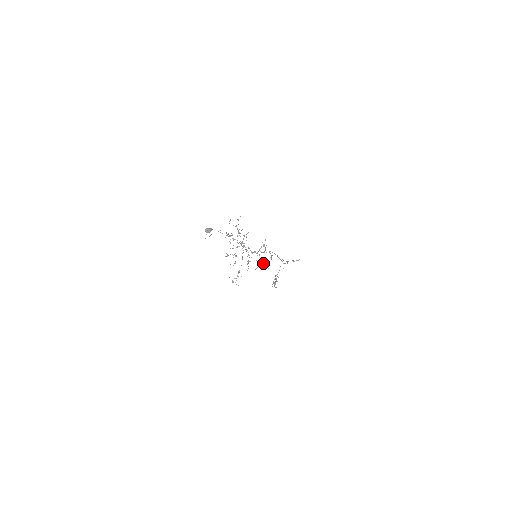
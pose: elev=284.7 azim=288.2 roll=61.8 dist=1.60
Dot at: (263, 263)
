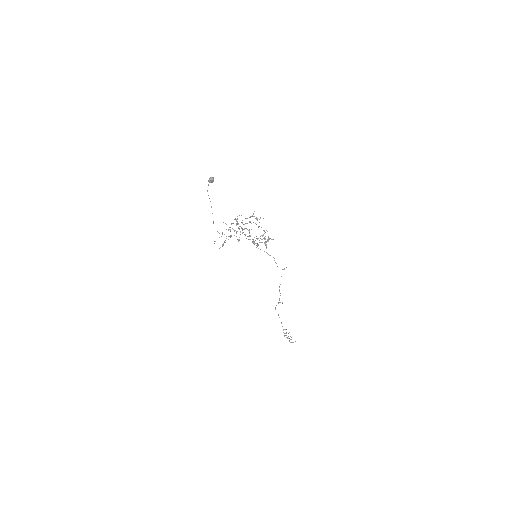
Dot at: occluded
